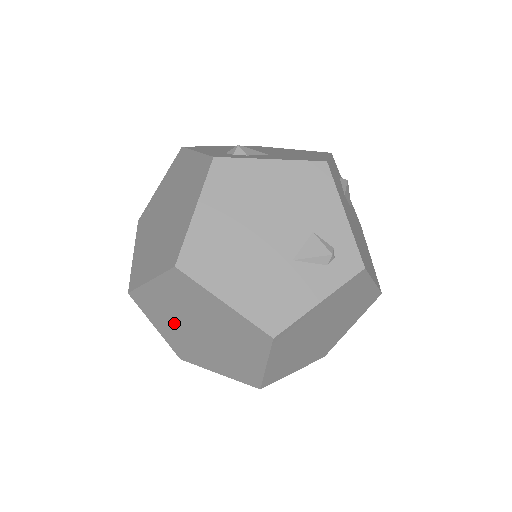
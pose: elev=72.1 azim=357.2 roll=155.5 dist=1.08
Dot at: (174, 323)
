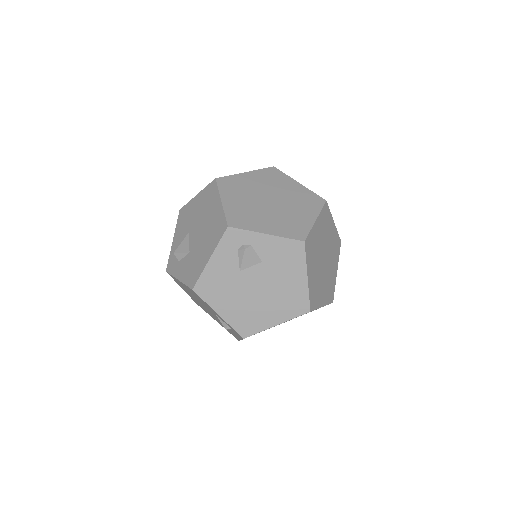
Dot at: occluded
